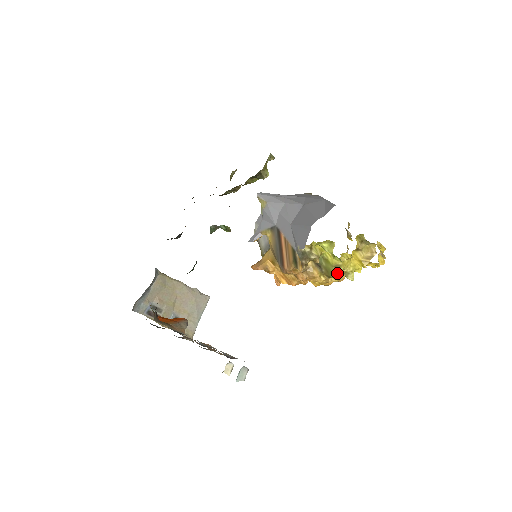
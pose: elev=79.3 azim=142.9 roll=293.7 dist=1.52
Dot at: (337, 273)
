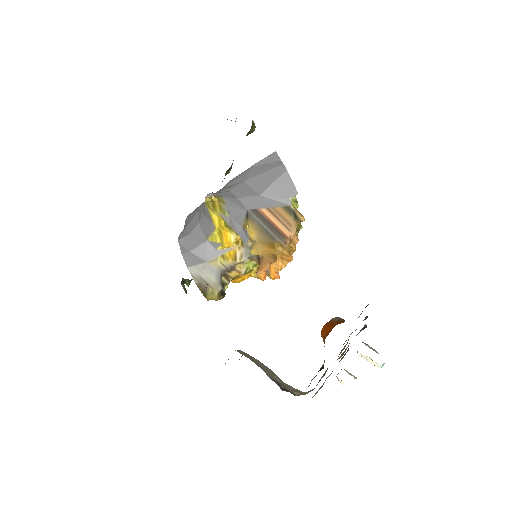
Dot at: occluded
